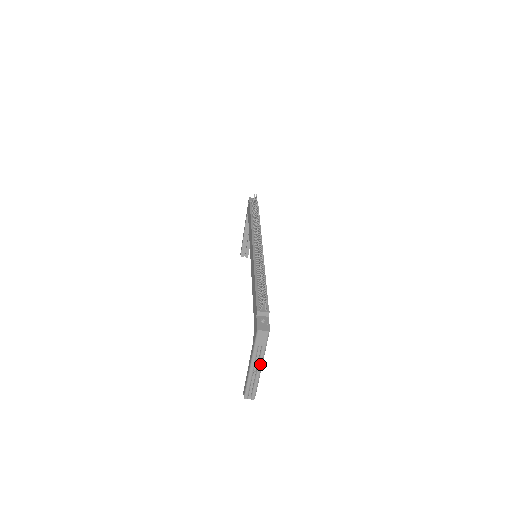
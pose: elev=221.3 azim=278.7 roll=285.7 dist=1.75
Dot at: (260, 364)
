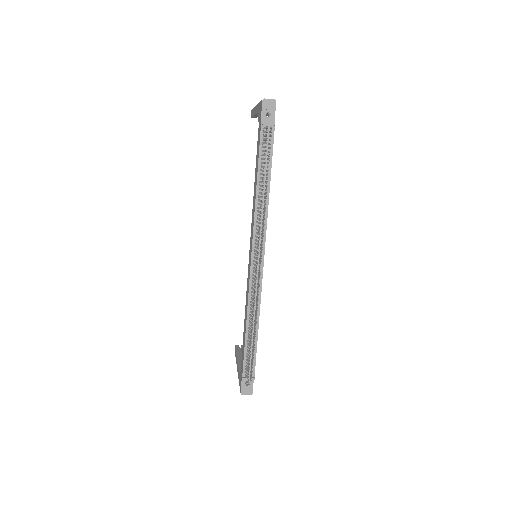
Dot at: occluded
